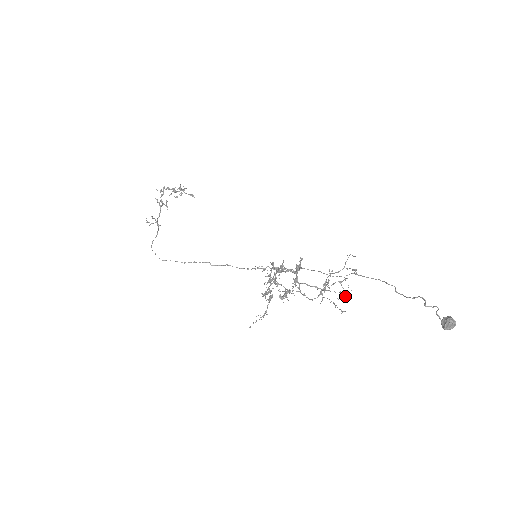
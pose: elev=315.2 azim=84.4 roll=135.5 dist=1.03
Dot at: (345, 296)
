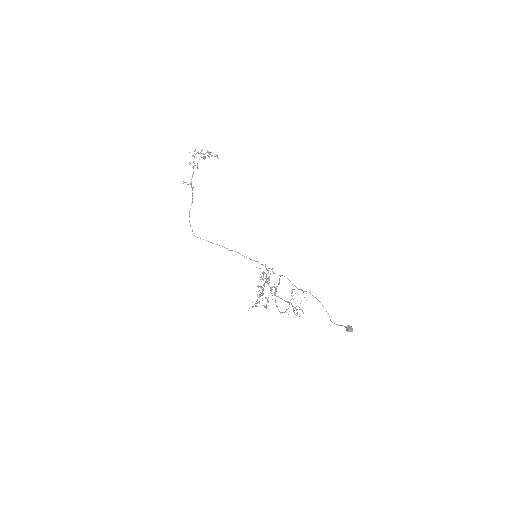
Dot at: occluded
